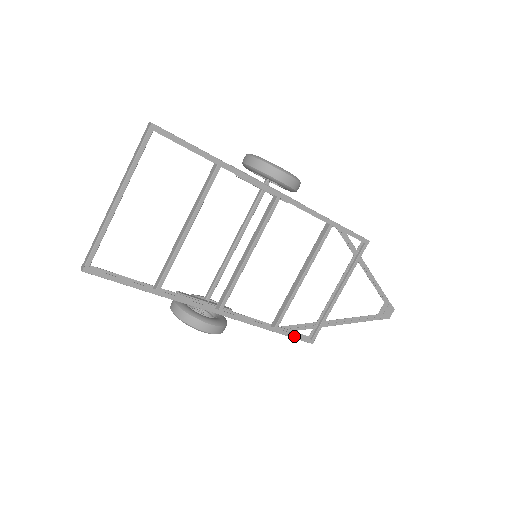
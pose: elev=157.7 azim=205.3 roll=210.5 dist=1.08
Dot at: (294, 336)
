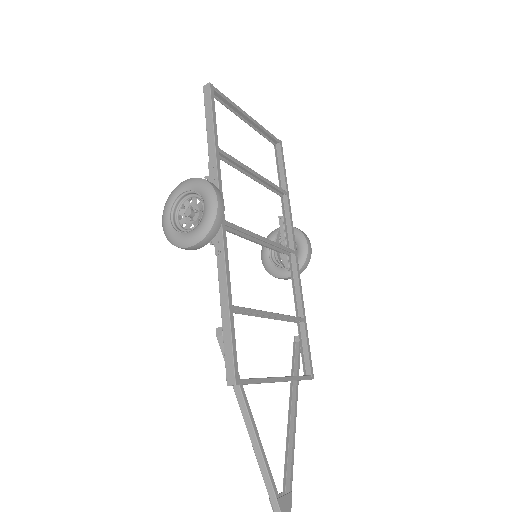
Dot at: (234, 343)
